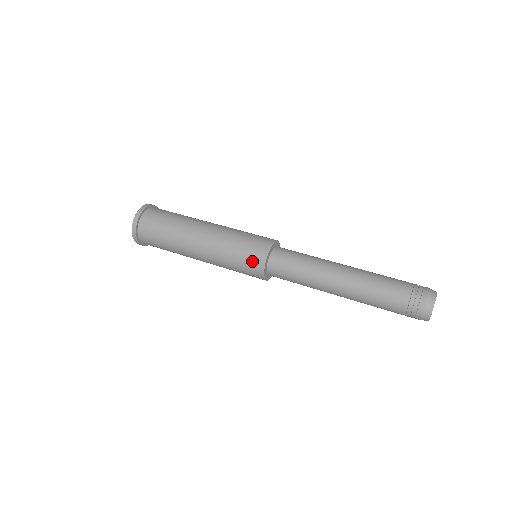
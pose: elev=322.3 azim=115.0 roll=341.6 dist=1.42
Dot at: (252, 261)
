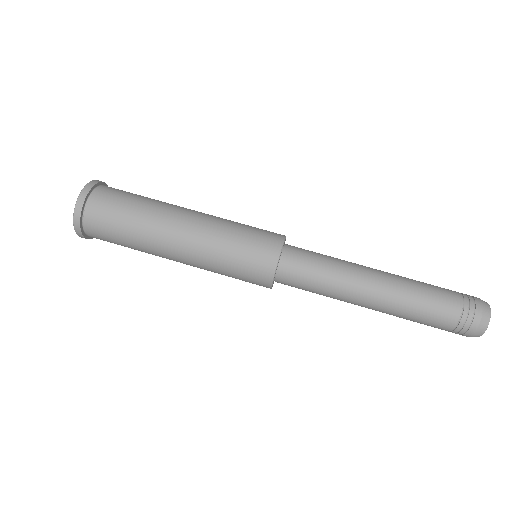
Dot at: occluded
